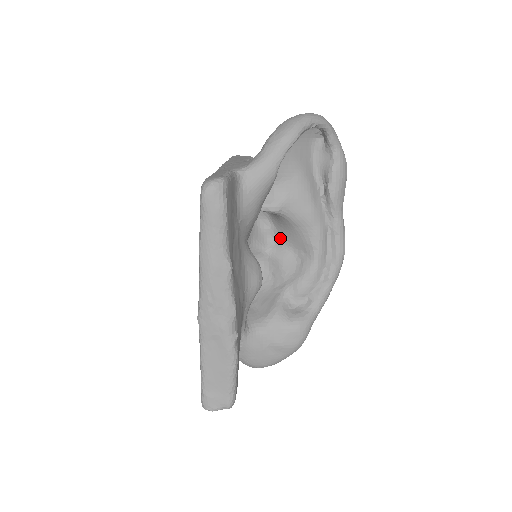
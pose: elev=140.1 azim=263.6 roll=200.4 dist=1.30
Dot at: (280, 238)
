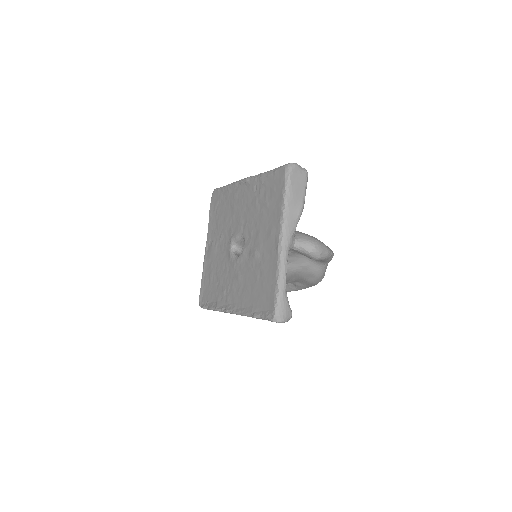
Dot at: occluded
